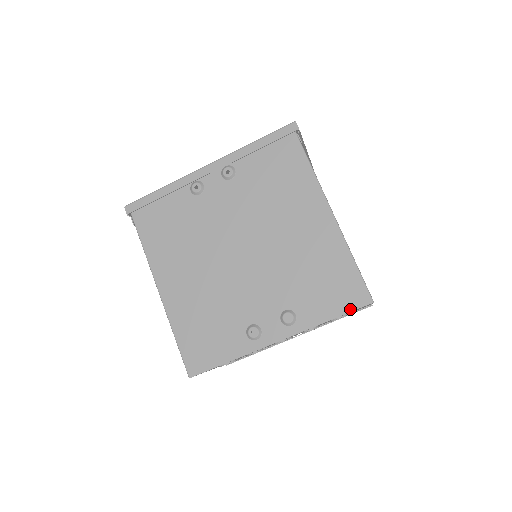
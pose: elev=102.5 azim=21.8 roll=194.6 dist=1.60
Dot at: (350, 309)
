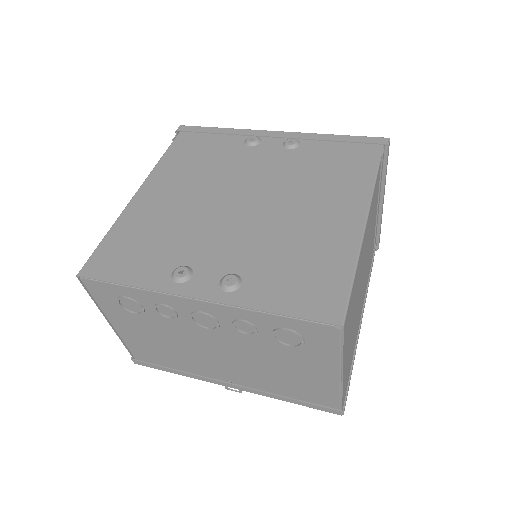
Dot at: (308, 316)
